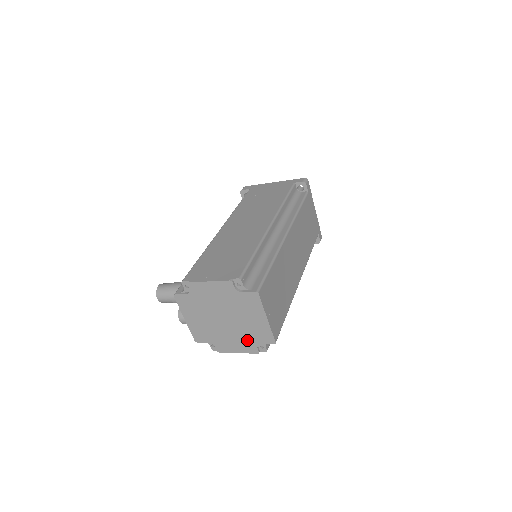
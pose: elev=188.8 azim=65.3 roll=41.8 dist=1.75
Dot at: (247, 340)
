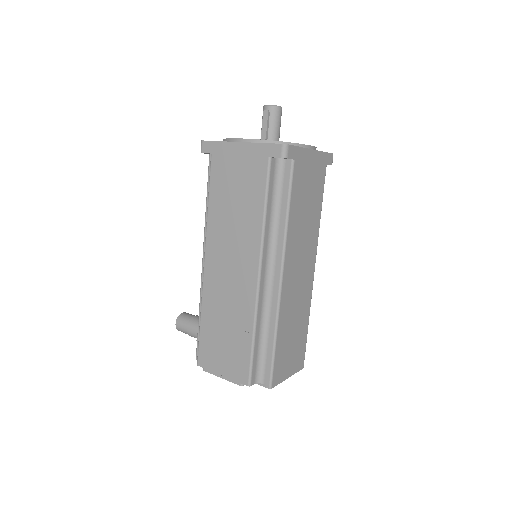
Dot at: occluded
